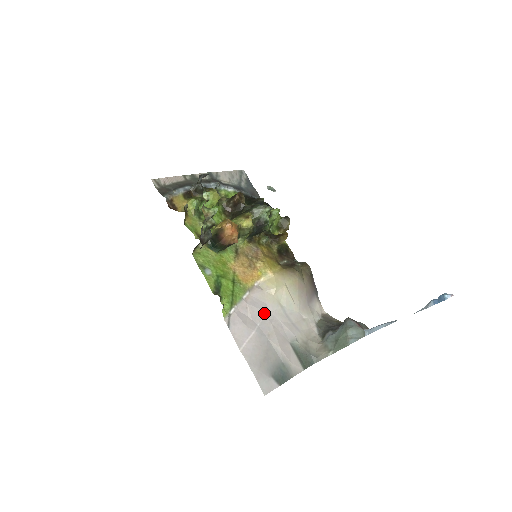
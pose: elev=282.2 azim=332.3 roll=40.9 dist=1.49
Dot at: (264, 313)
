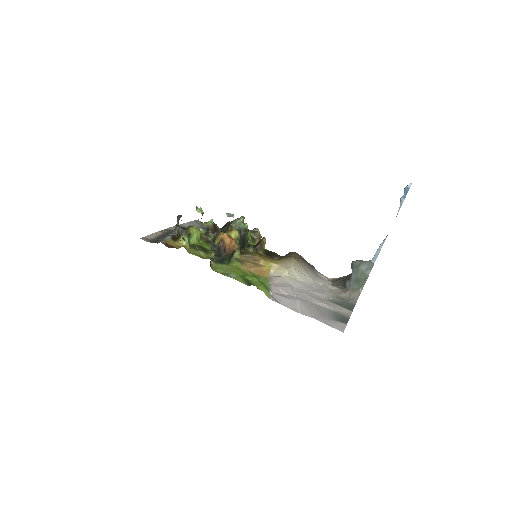
Dot at: (293, 289)
